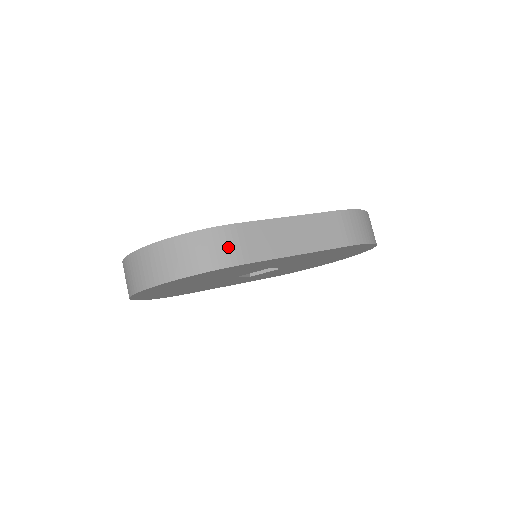
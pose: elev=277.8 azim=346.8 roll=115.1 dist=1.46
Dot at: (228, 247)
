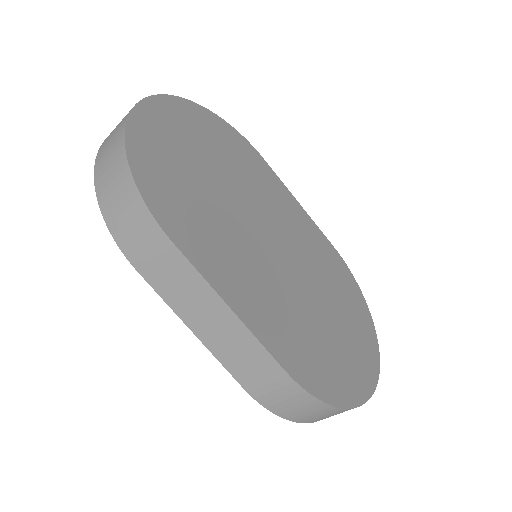
Dot at: (137, 237)
